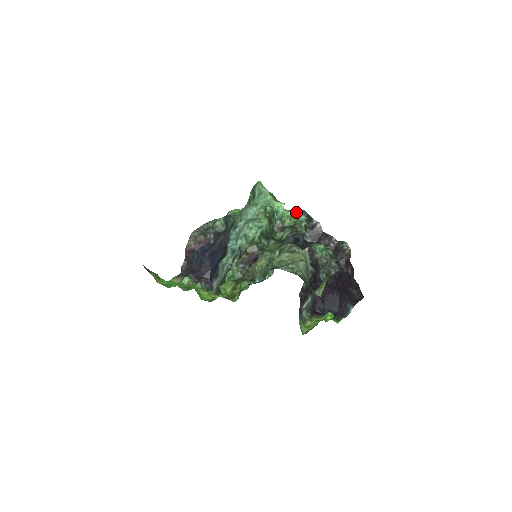
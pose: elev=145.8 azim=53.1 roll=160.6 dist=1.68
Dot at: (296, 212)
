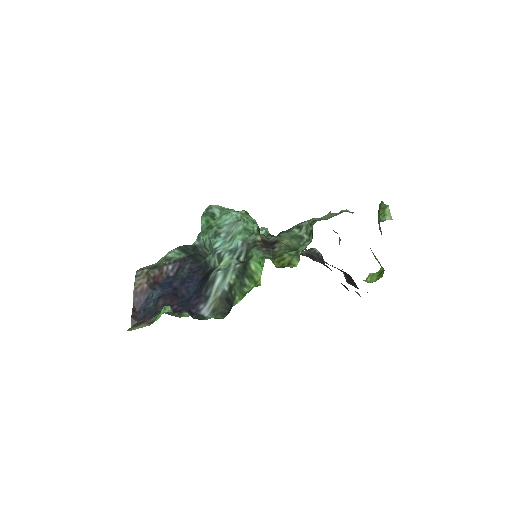
Dot at: occluded
